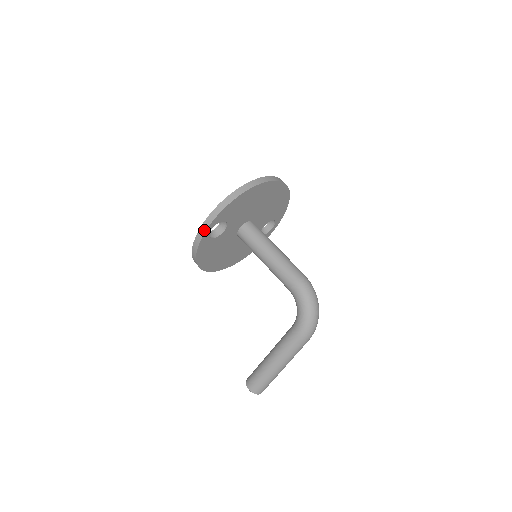
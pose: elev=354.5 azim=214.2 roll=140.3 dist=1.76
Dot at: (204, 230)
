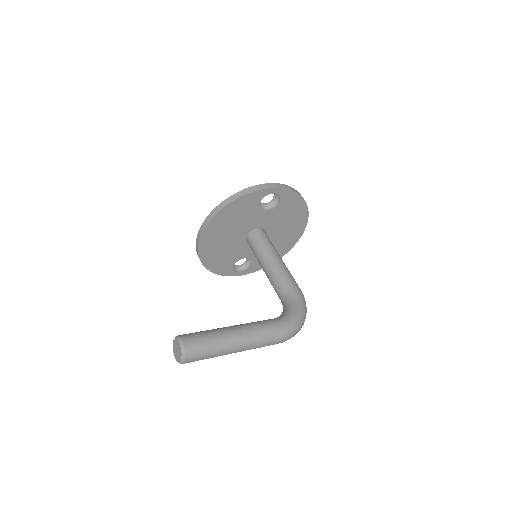
Dot at: (274, 186)
